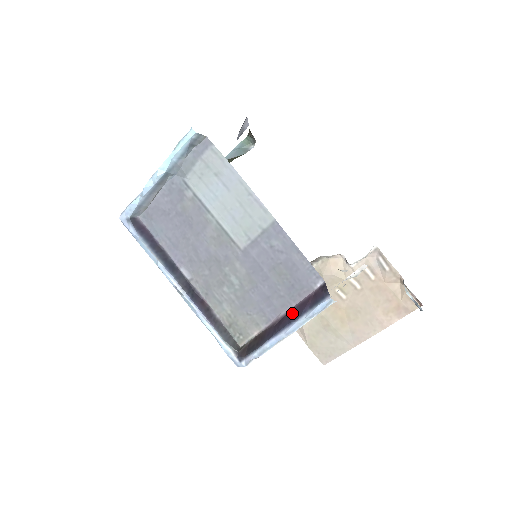
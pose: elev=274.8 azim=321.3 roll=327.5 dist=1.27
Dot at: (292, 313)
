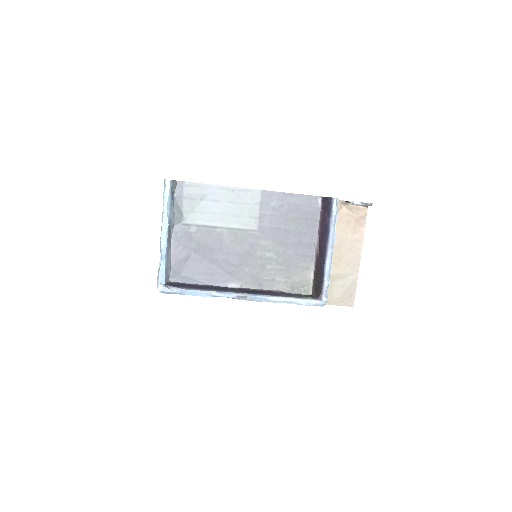
Dot at: (322, 234)
